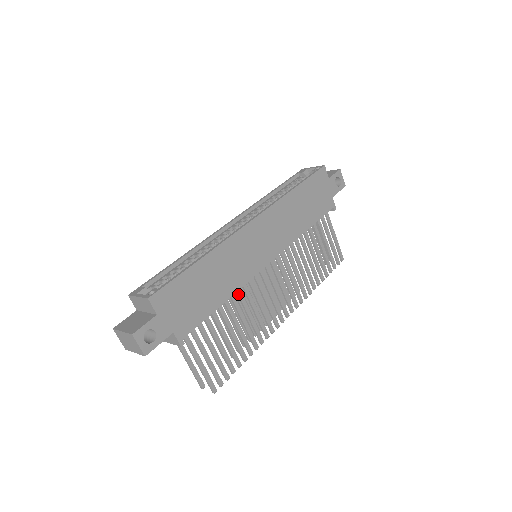
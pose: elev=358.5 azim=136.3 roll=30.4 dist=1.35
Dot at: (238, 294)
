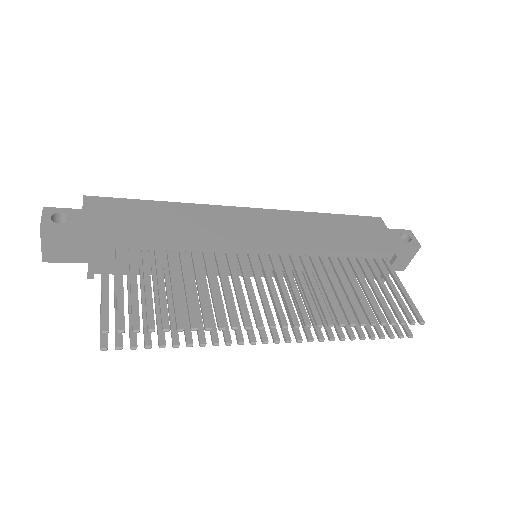
Dot at: (204, 258)
